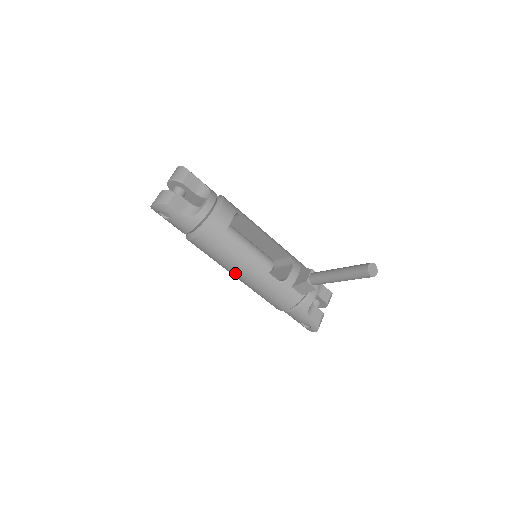
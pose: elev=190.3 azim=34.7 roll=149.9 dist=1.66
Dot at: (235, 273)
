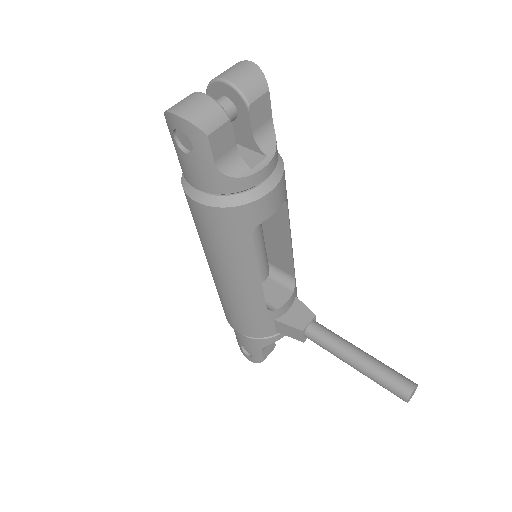
Dot at: (218, 271)
